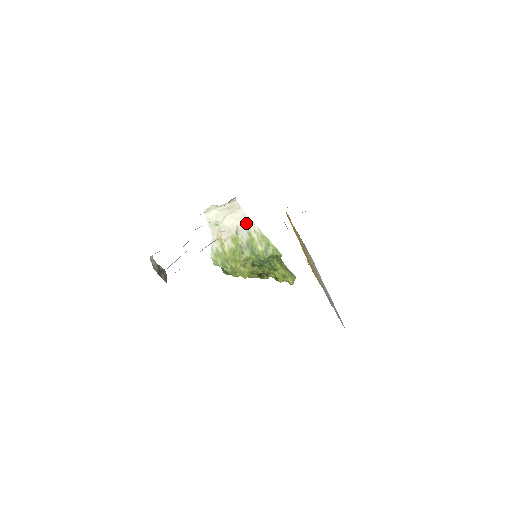
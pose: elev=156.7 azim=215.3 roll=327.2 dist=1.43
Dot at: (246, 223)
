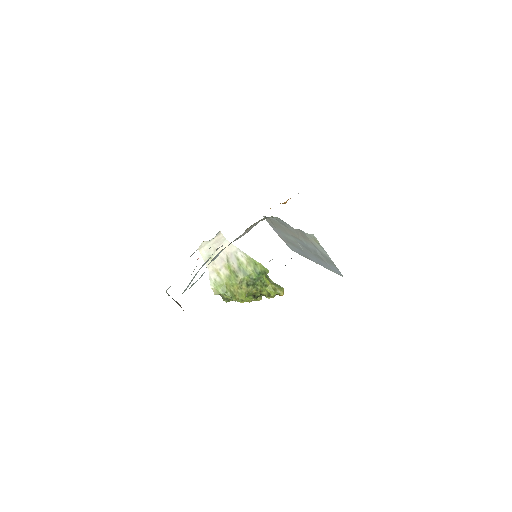
Dot at: (233, 251)
